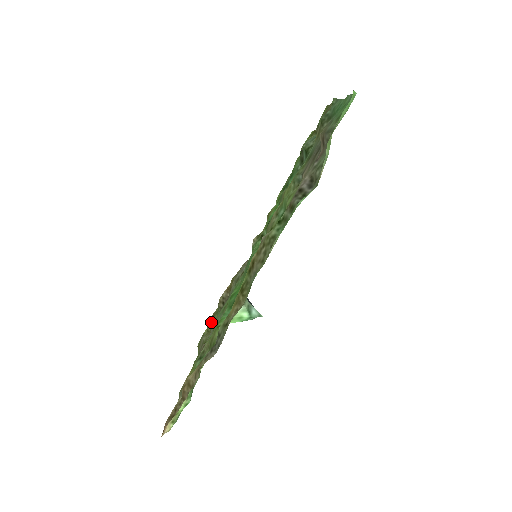
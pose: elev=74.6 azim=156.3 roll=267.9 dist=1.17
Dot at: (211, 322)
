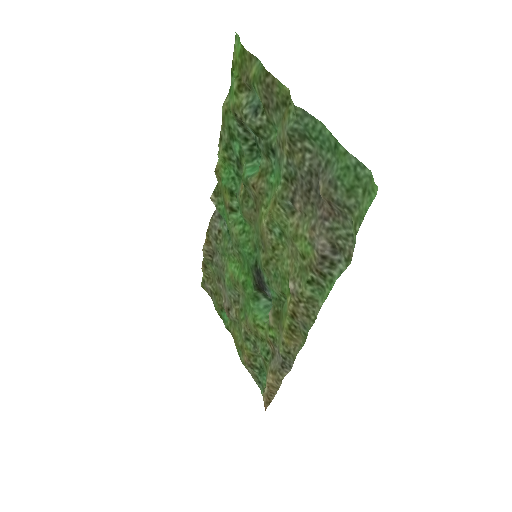
Dot at: (205, 270)
